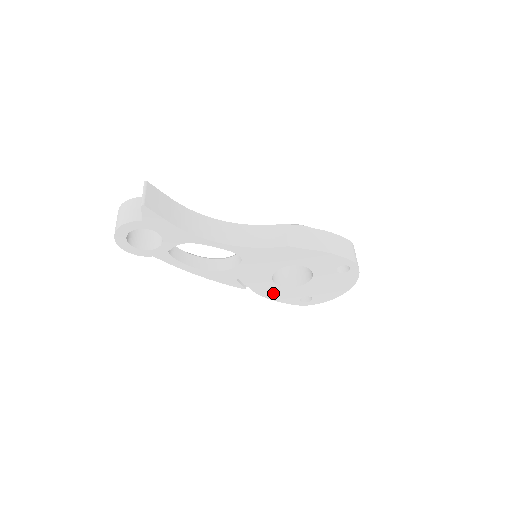
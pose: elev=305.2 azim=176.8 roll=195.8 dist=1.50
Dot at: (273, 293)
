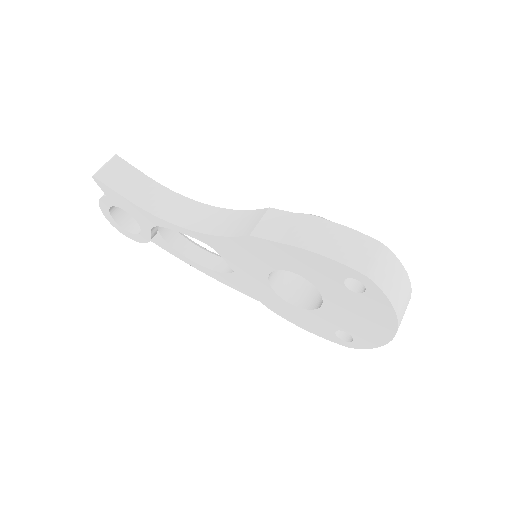
Dot at: (294, 316)
